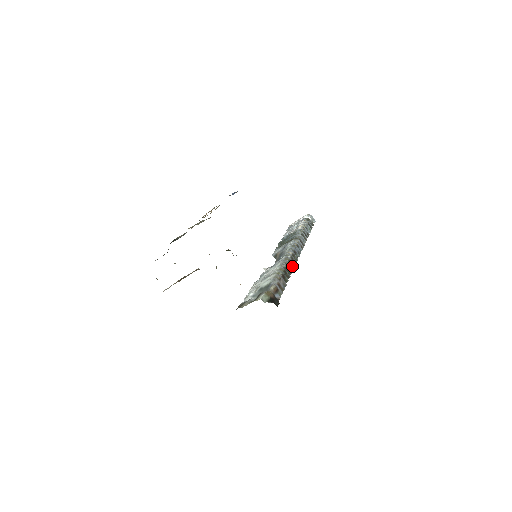
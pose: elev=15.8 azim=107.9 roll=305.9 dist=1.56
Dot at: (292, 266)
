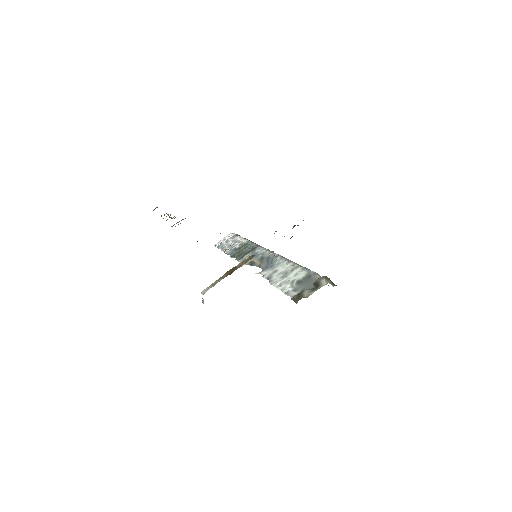
Dot at: occluded
